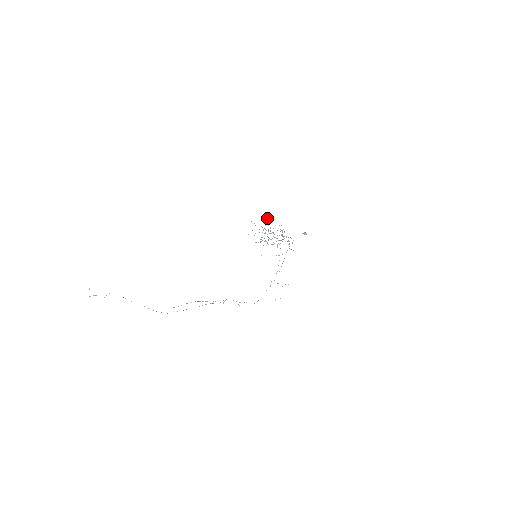
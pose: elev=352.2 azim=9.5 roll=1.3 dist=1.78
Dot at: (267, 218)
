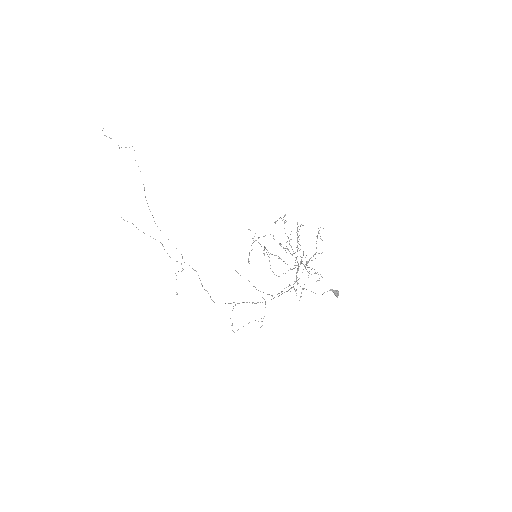
Dot at: (300, 225)
